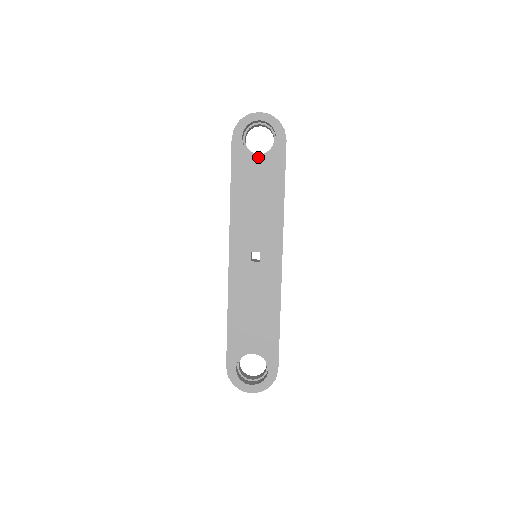
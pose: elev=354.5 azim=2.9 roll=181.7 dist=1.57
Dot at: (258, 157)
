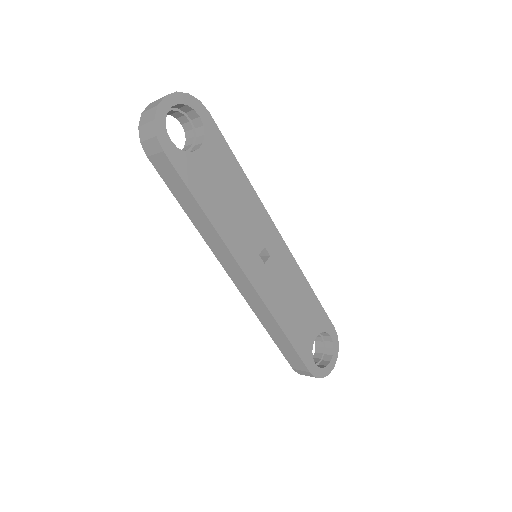
Dot at: (200, 152)
